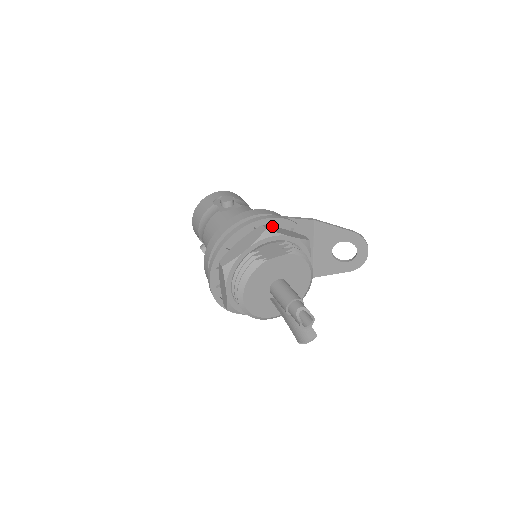
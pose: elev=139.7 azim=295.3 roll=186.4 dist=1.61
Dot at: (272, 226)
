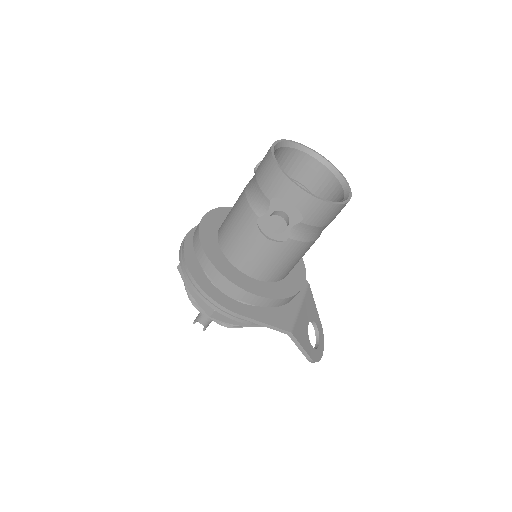
Dot at: occluded
